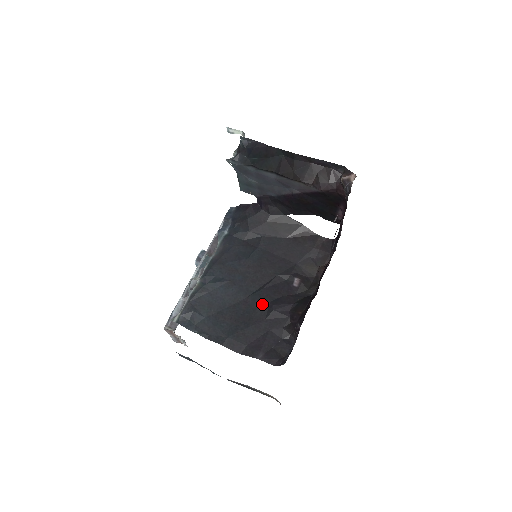
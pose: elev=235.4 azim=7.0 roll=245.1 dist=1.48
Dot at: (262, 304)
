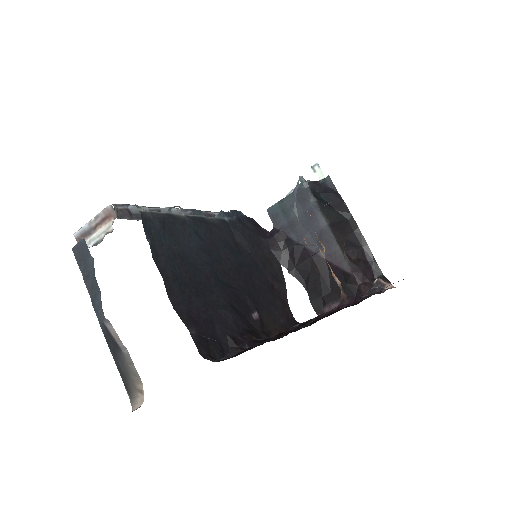
Dot at: (221, 296)
